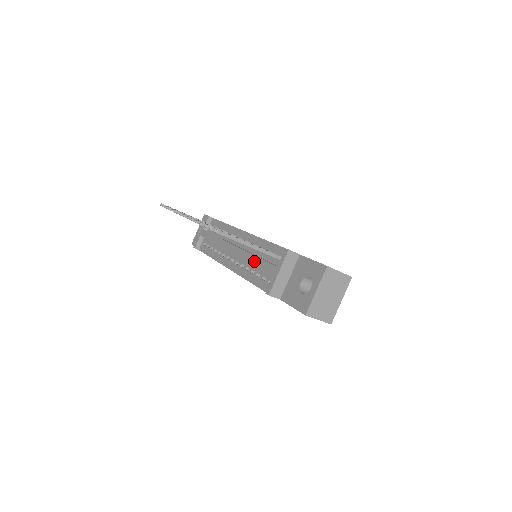
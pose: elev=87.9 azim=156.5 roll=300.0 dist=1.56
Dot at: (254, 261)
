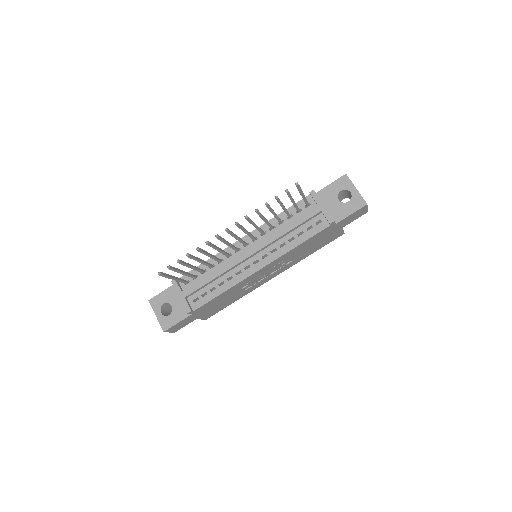
Dot at: (289, 228)
